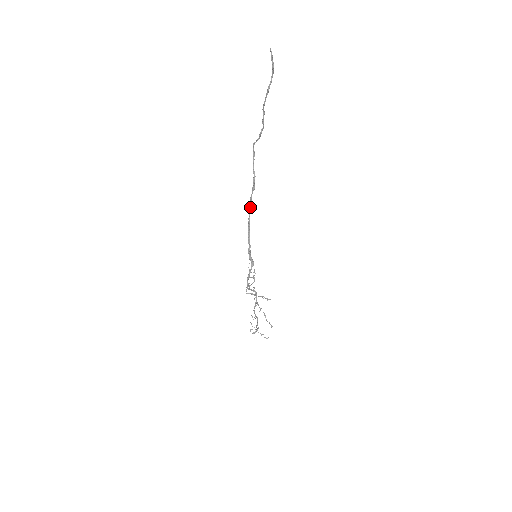
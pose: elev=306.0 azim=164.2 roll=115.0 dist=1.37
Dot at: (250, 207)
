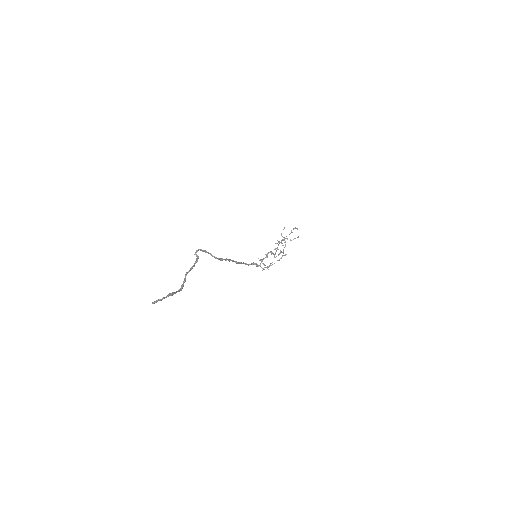
Dot at: occluded
